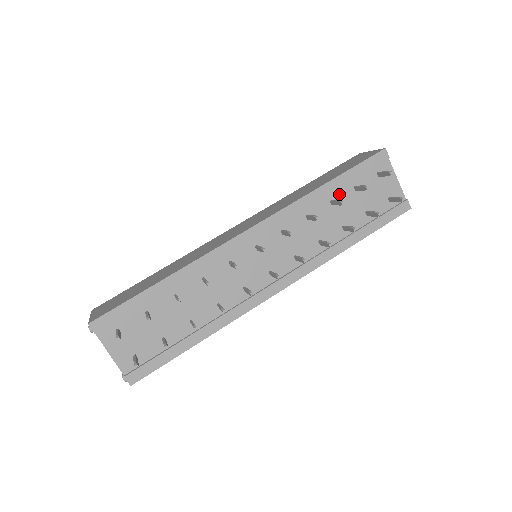
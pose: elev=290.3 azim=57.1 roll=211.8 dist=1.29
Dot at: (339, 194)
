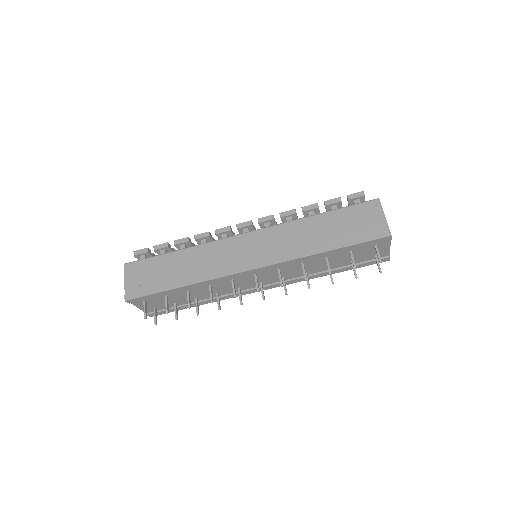
Dot at: (335, 254)
